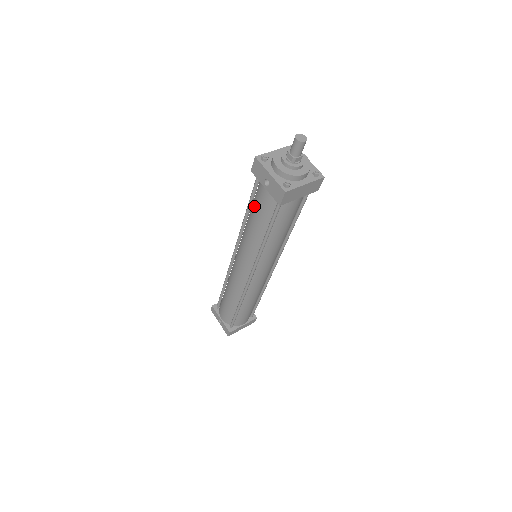
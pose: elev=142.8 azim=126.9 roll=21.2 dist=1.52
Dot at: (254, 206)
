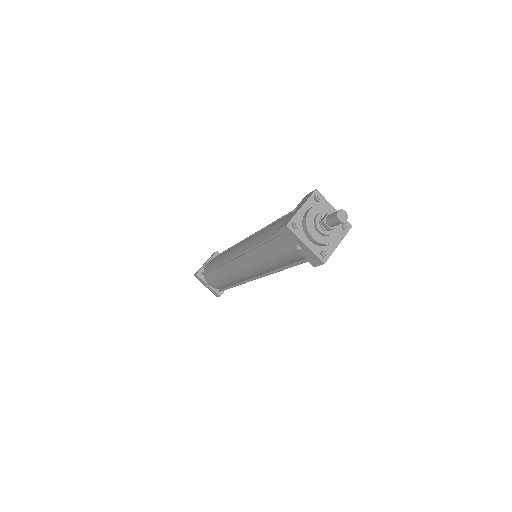
Dot at: (273, 249)
